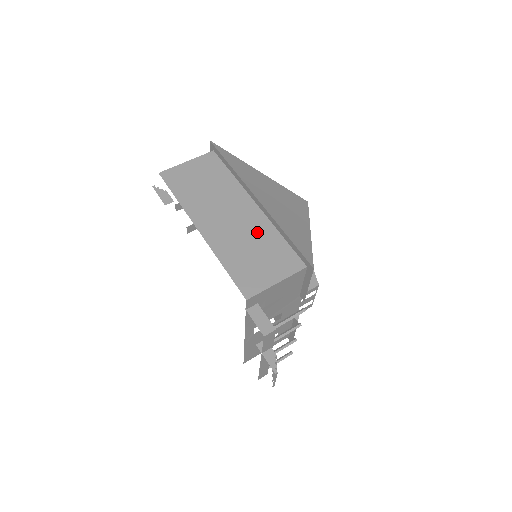
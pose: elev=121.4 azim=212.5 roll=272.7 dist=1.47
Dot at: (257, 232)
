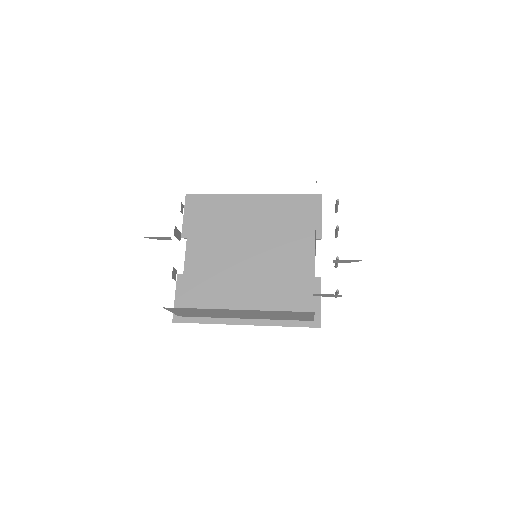
Dot at: occluded
